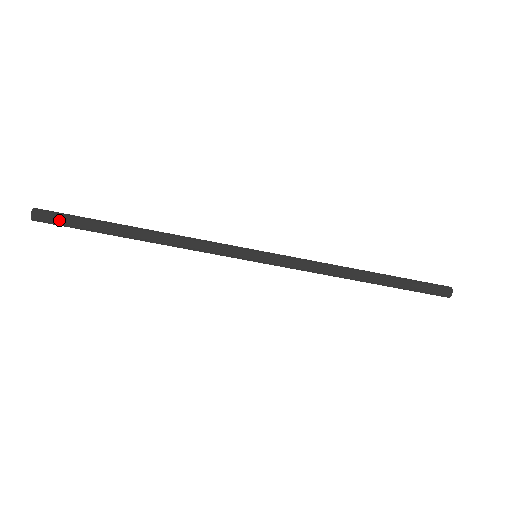
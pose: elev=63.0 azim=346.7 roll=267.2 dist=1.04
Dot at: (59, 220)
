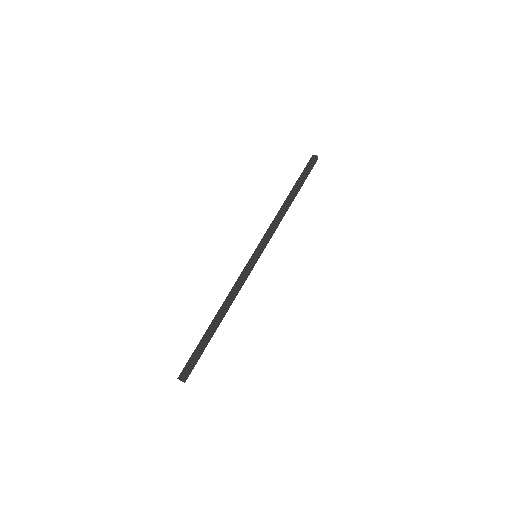
Dot at: (194, 366)
